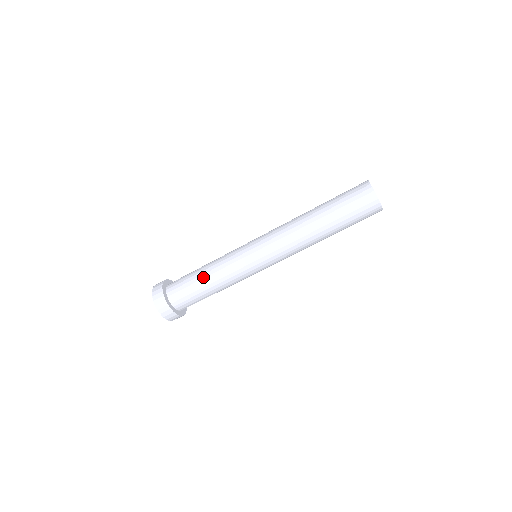
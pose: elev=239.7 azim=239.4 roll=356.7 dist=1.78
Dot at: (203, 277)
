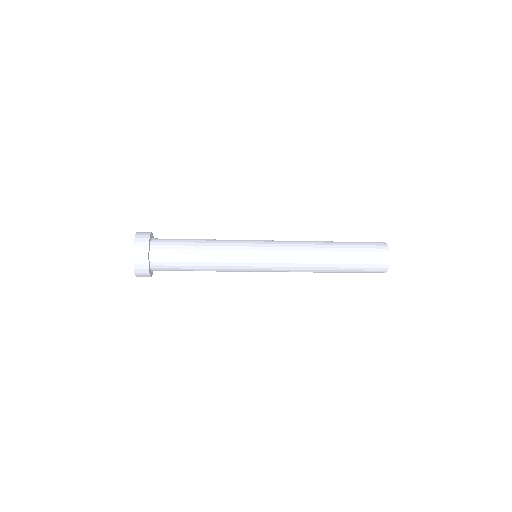
Dot at: (199, 268)
